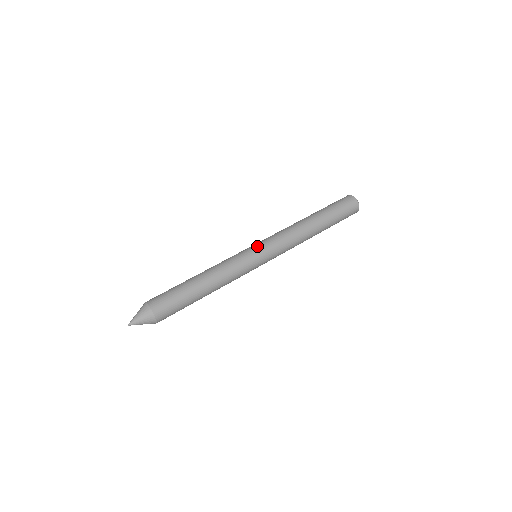
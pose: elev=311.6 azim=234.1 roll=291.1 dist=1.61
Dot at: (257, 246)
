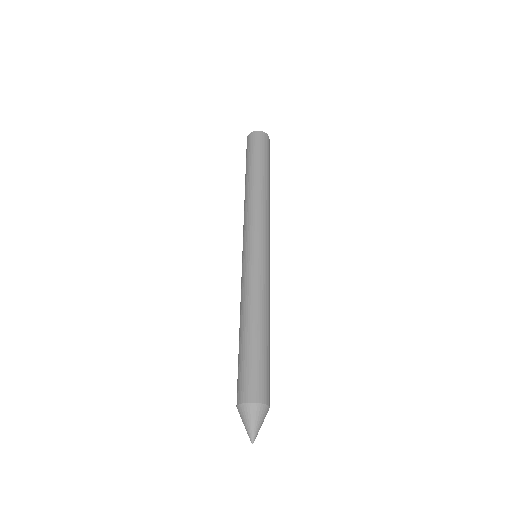
Dot at: (253, 245)
